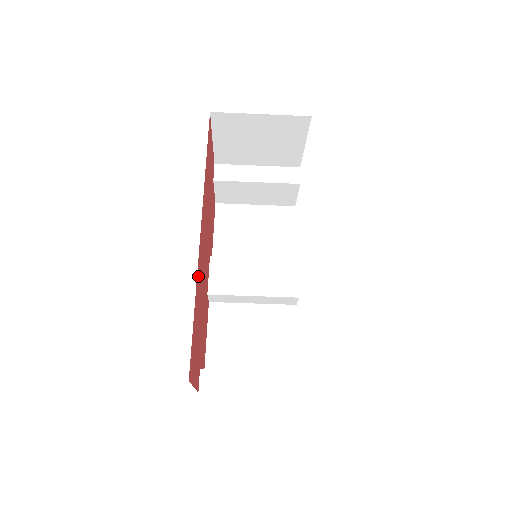
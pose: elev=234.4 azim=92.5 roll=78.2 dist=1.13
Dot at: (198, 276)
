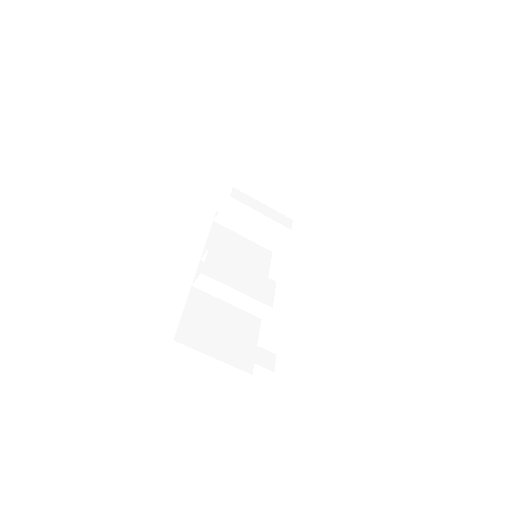
Dot at: occluded
